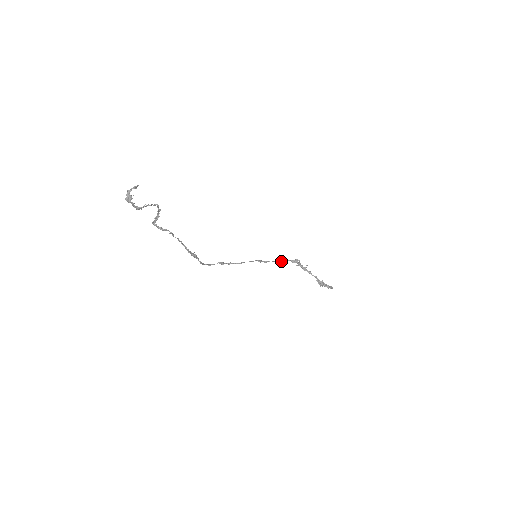
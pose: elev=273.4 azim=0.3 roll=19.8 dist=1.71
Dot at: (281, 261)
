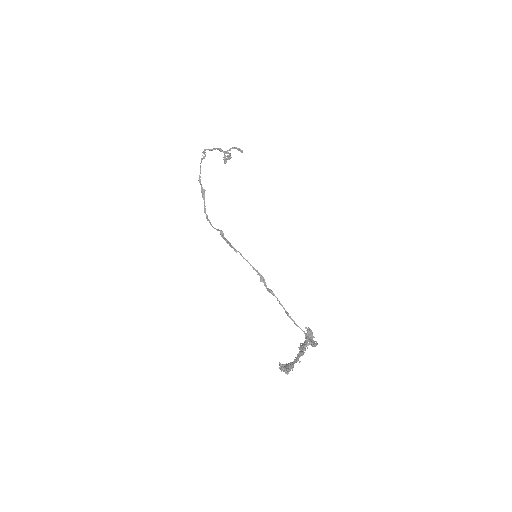
Dot at: occluded
